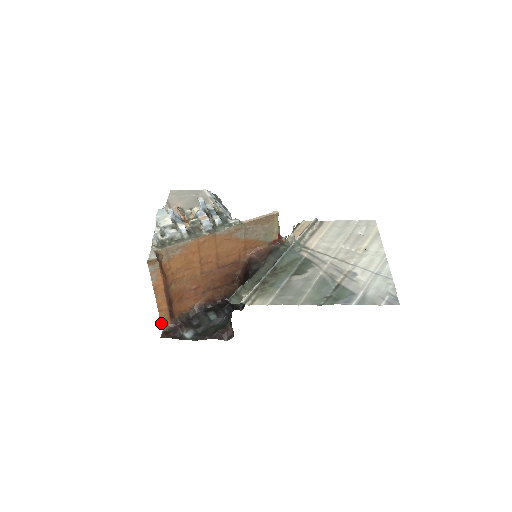
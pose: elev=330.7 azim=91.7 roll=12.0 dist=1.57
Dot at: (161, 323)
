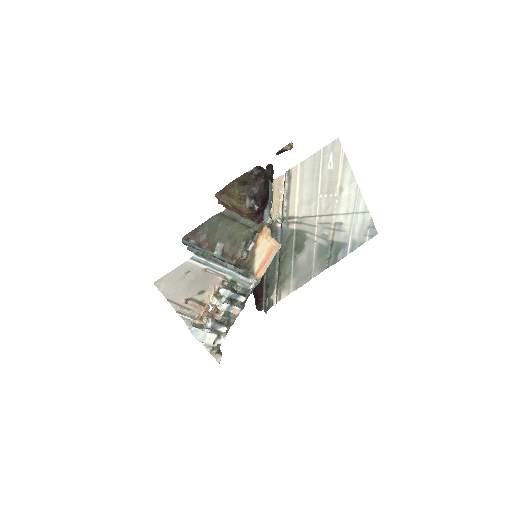
Dot at: occluded
